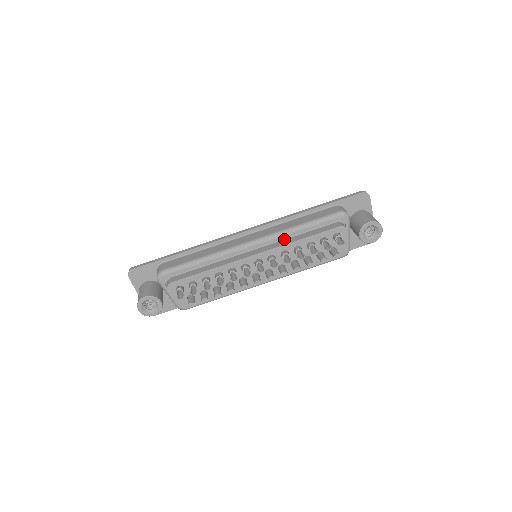
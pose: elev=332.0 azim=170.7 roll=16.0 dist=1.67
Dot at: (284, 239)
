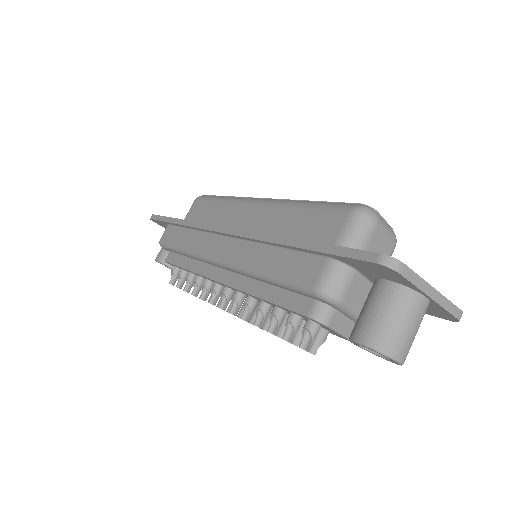
Dot at: occluded
